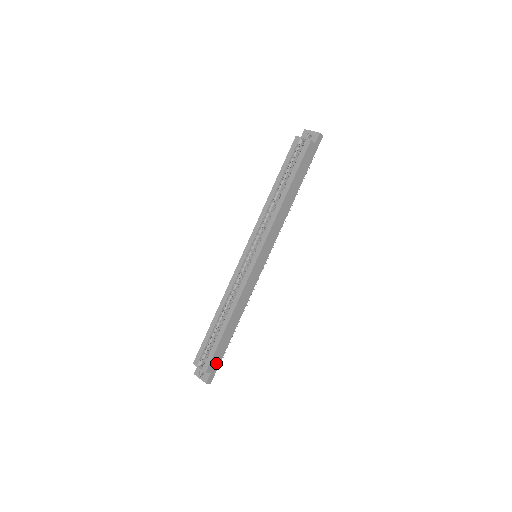
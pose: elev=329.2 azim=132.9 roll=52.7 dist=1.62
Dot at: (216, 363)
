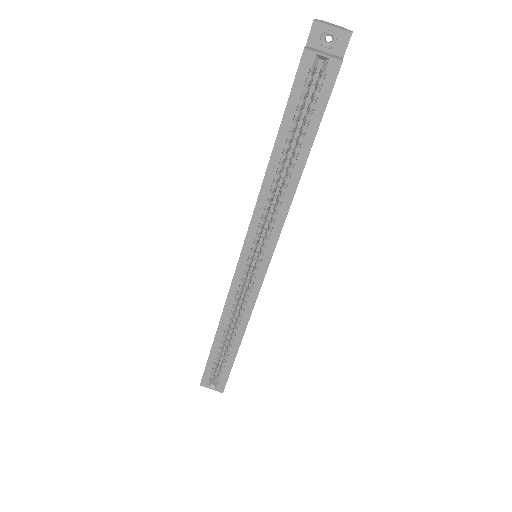
Dot at: occluded
